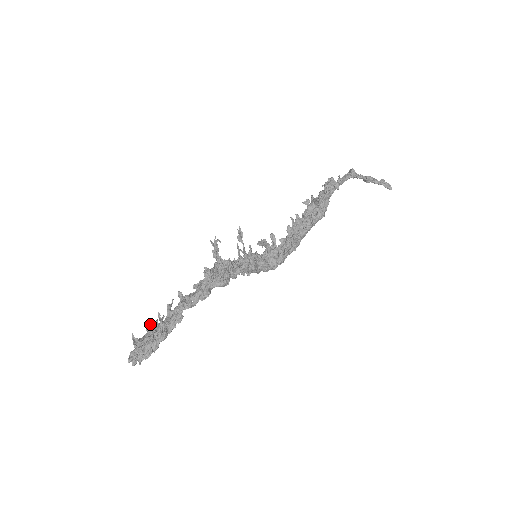
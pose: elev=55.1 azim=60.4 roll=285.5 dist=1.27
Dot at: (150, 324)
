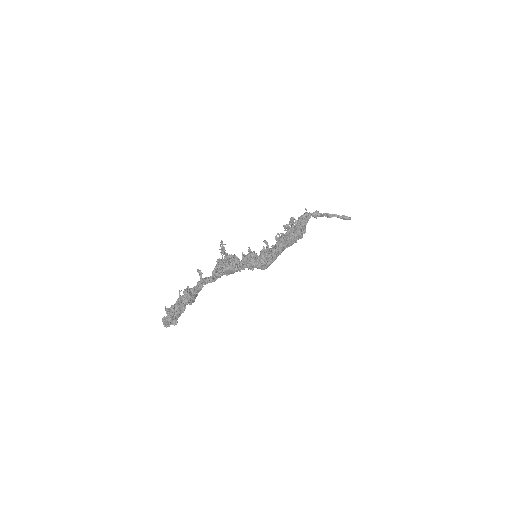
Dot at: occluded
